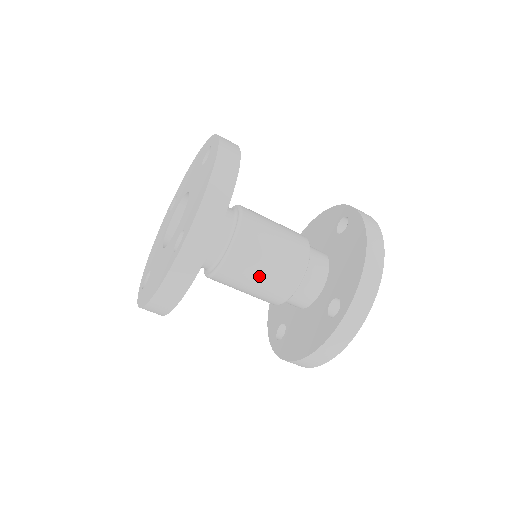
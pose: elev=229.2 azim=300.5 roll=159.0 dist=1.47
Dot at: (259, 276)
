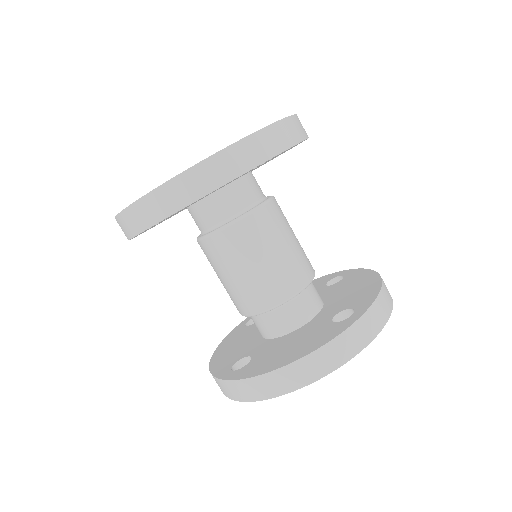
Dot at: (274, 252)
